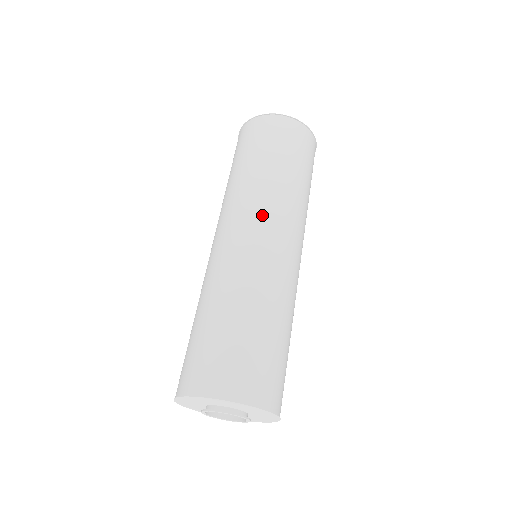
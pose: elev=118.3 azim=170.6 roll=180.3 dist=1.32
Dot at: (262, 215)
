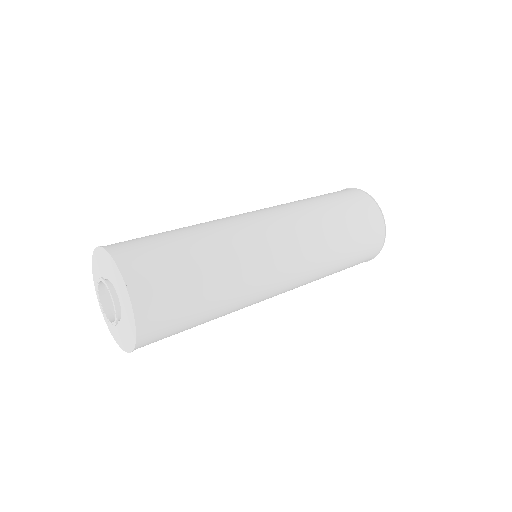
Dot at: (269, 209)
